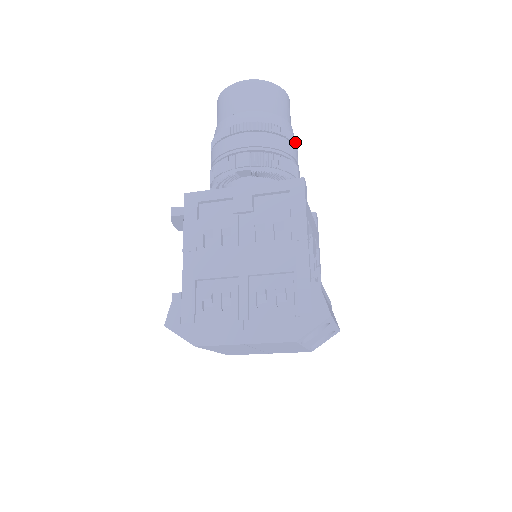
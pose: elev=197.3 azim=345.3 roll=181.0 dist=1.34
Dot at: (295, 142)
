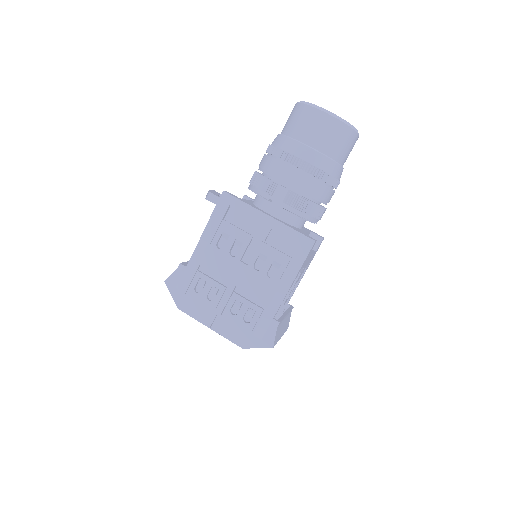
Dot at: (337, 185)
